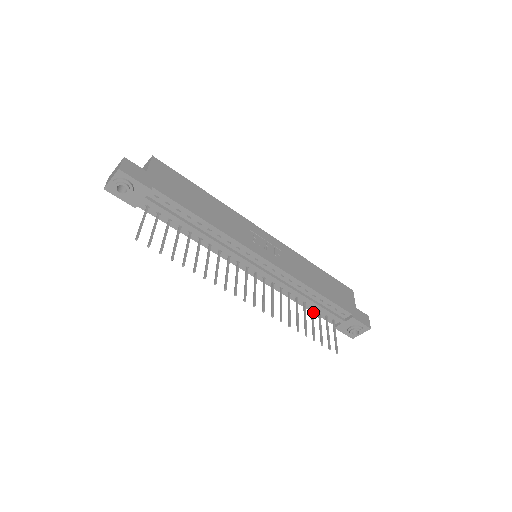
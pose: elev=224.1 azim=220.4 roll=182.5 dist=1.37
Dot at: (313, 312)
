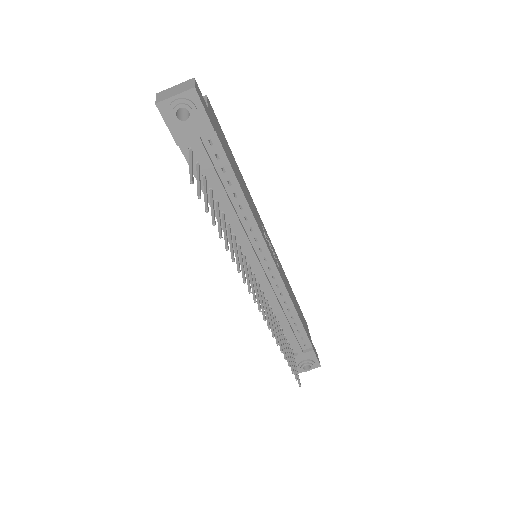
Dot at: occluded
